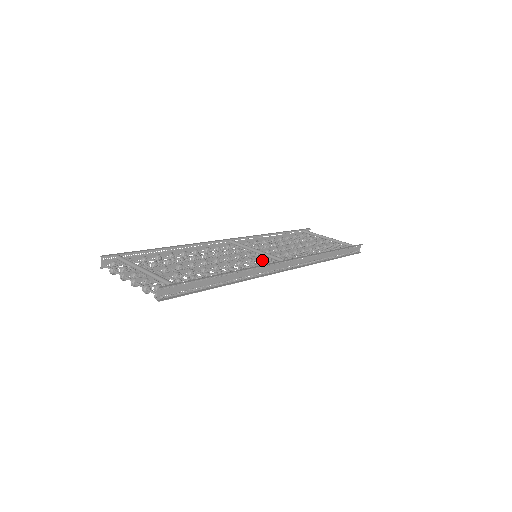
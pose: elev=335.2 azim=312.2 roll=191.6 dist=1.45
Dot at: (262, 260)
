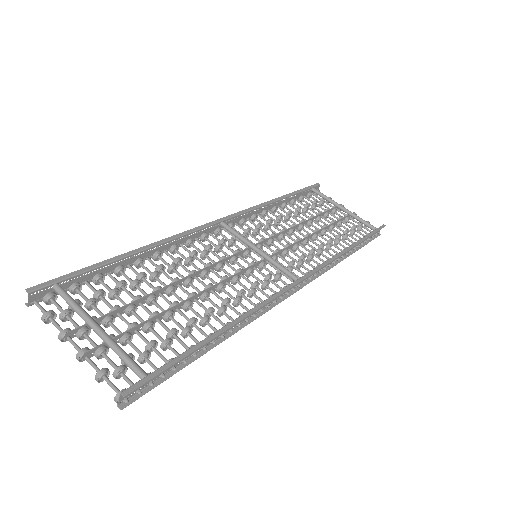
Dot at: (265, 268)
